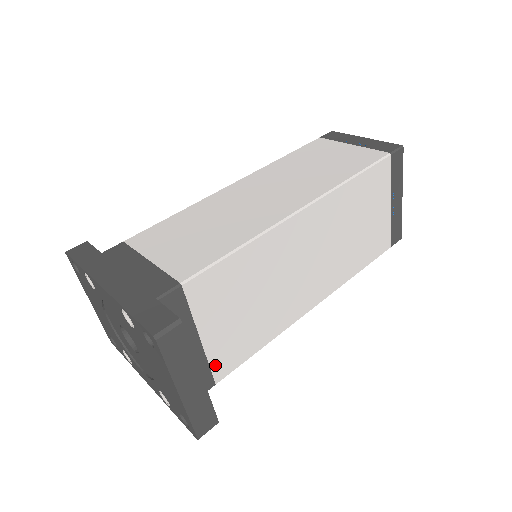
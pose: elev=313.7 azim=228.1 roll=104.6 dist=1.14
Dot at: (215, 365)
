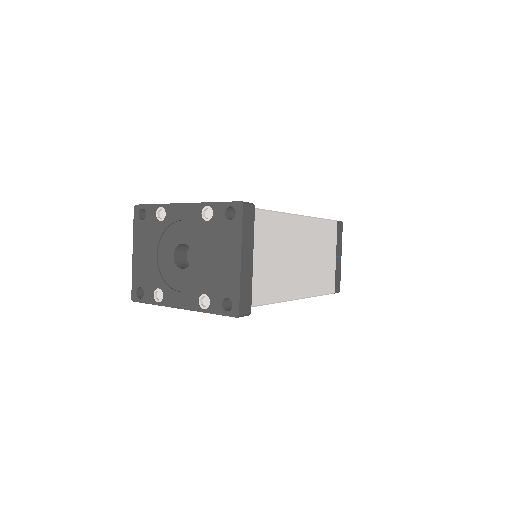
Dot at: occluded
